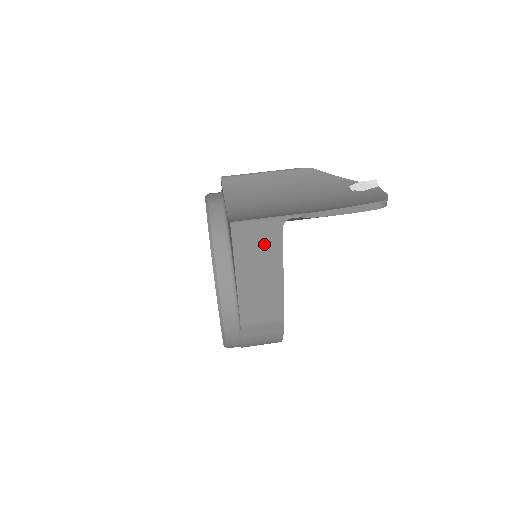
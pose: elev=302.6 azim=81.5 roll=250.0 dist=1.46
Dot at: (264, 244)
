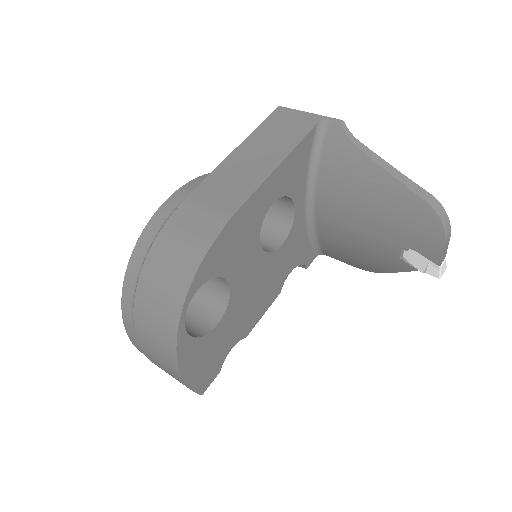
Dot at: (289, 131)
